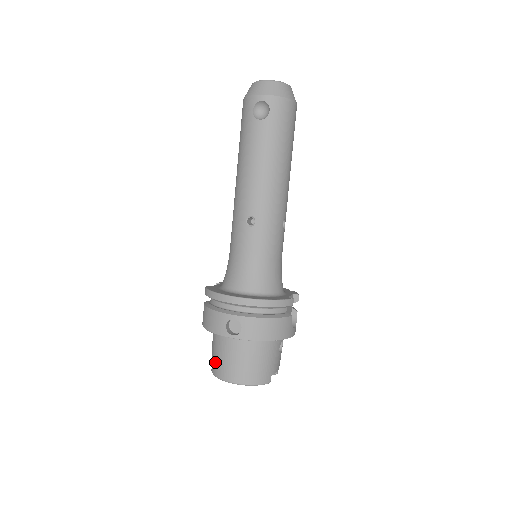
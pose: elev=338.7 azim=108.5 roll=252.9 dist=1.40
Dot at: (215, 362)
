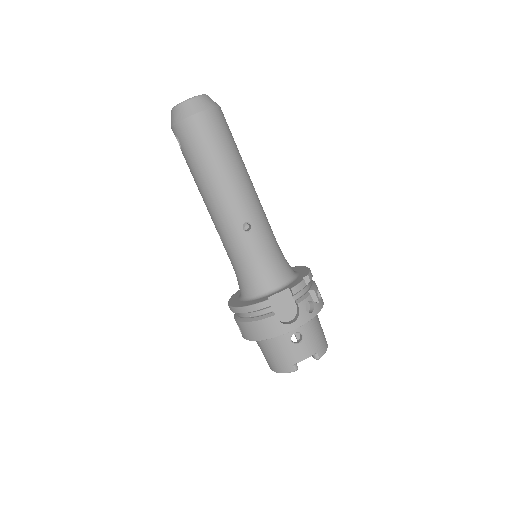
Dot at: occluded
